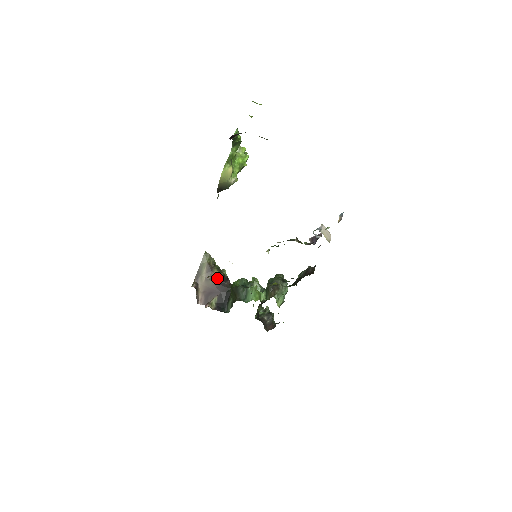
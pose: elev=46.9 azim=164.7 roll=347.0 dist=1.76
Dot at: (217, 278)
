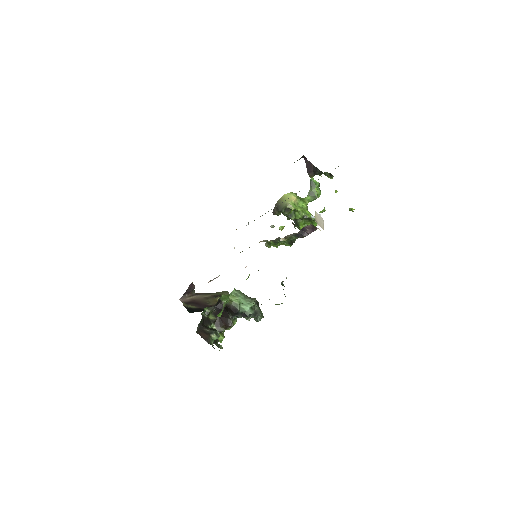
Dot at: (214, 303)
